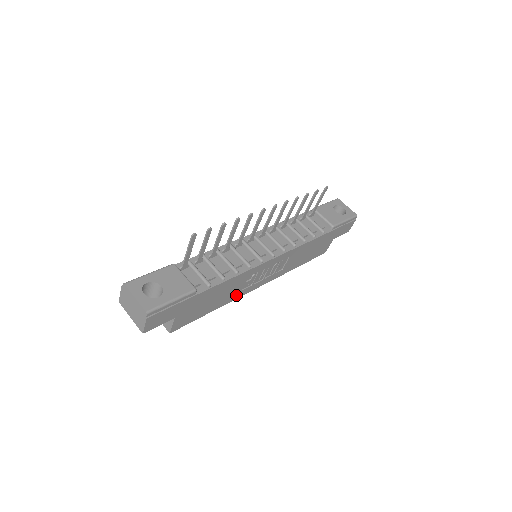
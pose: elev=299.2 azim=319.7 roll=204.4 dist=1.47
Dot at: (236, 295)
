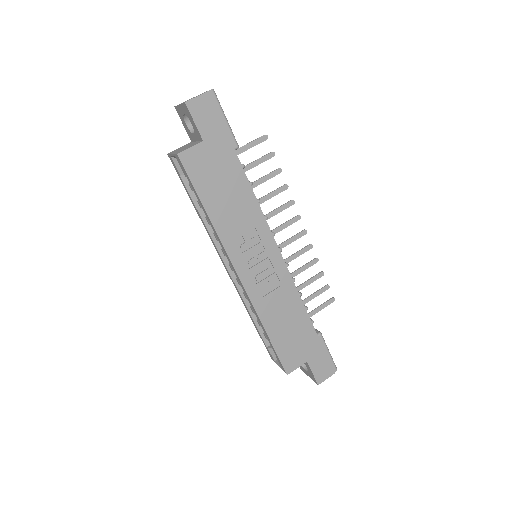
Dot at: (227, 236)
